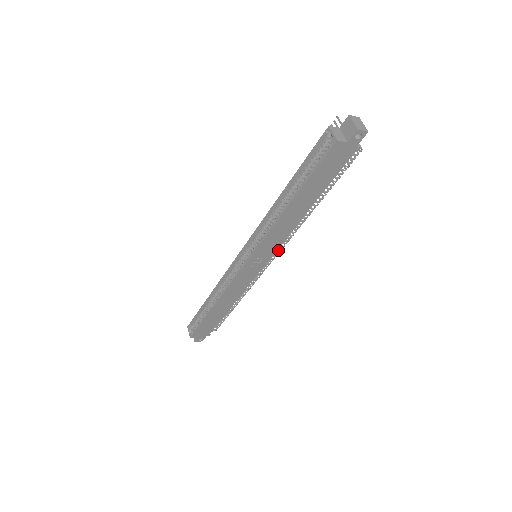
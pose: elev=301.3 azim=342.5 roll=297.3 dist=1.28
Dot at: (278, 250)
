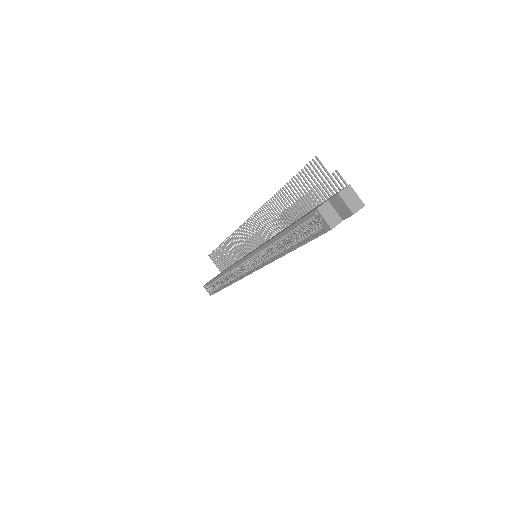
Dot at: occluded
